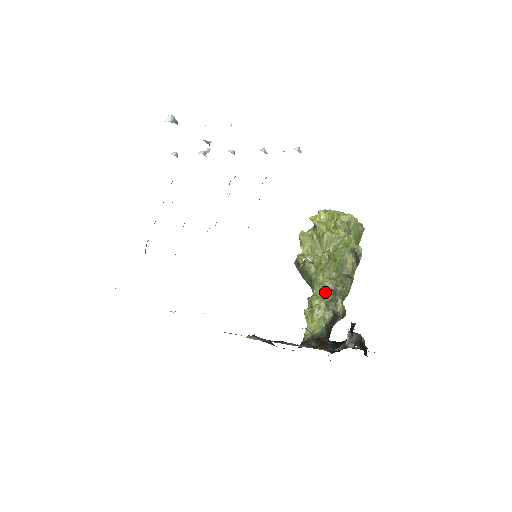
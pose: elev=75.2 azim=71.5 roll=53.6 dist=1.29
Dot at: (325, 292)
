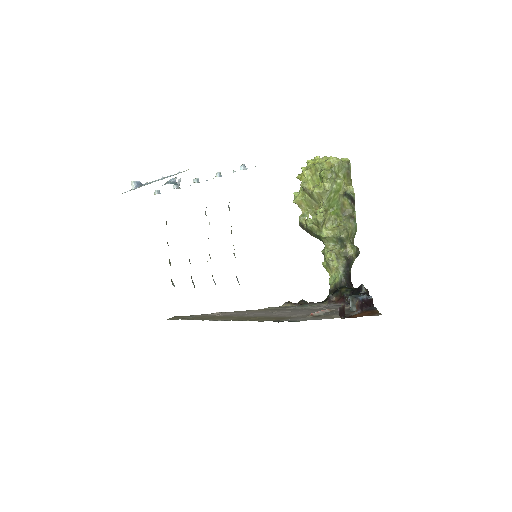
Dot at: (333, 242)
